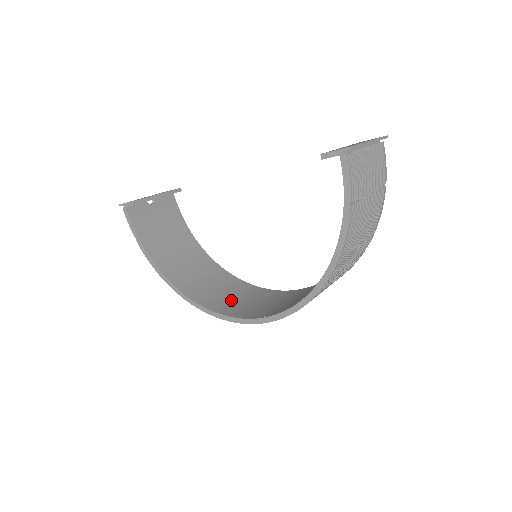
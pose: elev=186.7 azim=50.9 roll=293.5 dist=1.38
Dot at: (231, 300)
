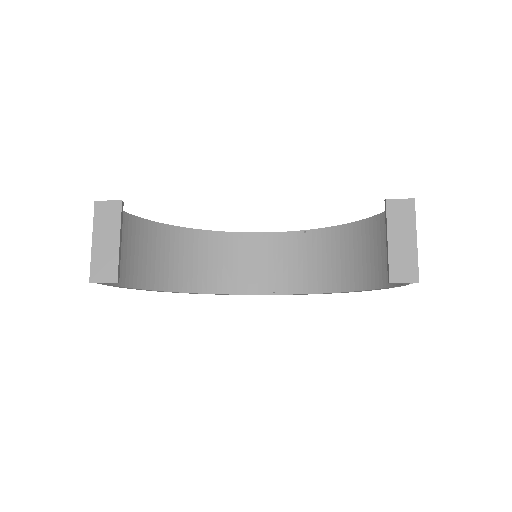
Dot at: (220, 269)
